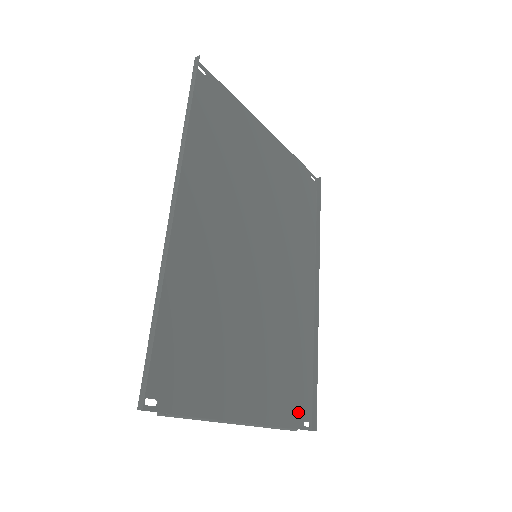
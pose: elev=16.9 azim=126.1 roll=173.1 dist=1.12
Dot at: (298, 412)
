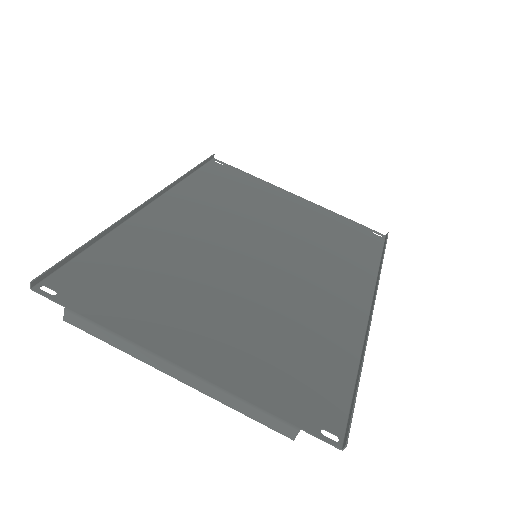
Dot at: (307, 410)
